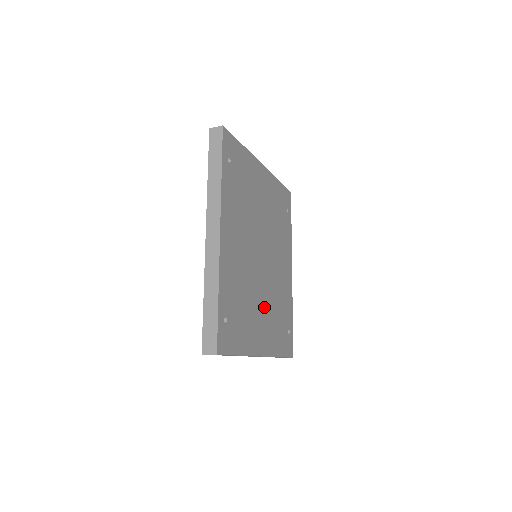
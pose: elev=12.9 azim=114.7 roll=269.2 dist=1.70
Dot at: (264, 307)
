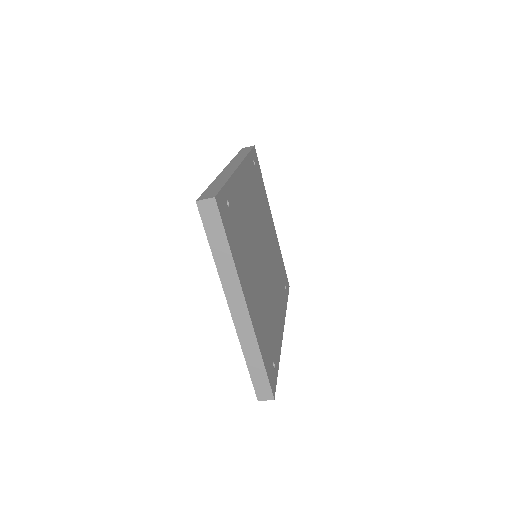
Dot at: (257, 285)
